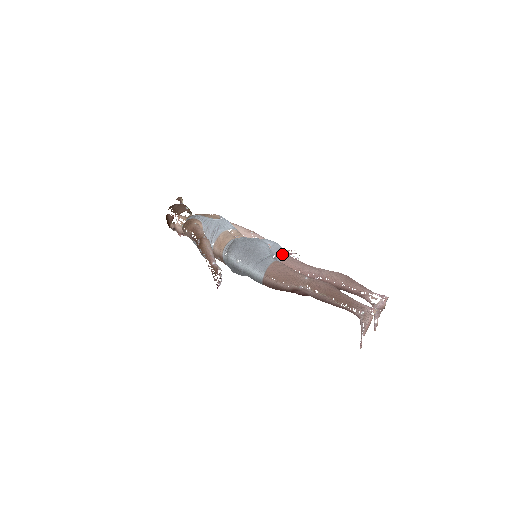
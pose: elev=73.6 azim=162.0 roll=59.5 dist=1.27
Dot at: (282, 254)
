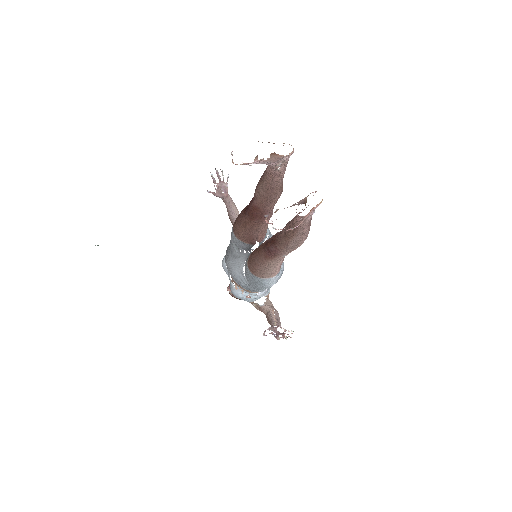
Dot at: occluded
